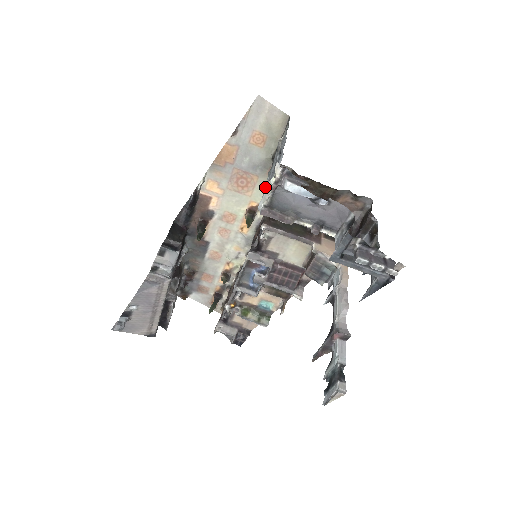
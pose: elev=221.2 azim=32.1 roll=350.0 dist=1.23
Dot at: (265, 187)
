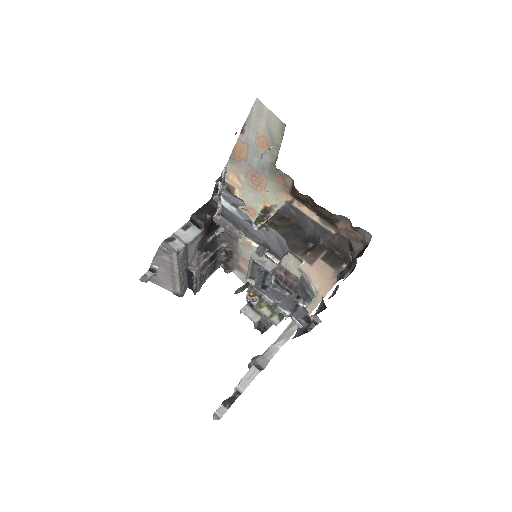
Dot at: (274, 191)
